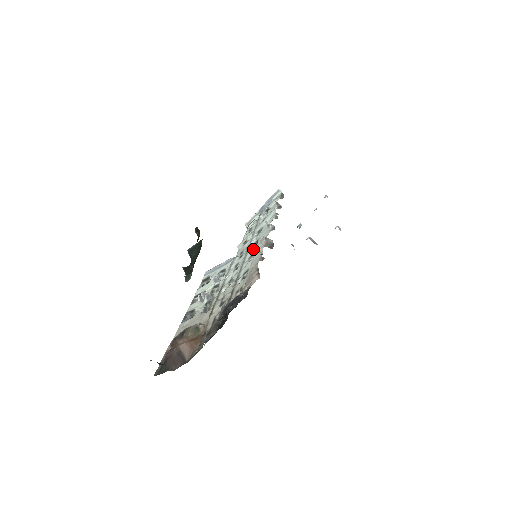
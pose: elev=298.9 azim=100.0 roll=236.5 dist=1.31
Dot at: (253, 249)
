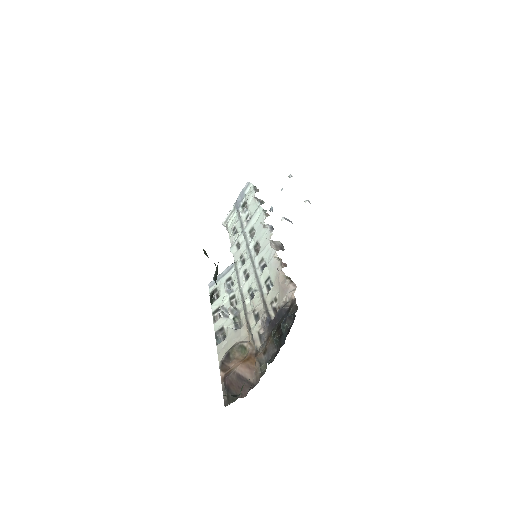
Dot at: (259, 253)
